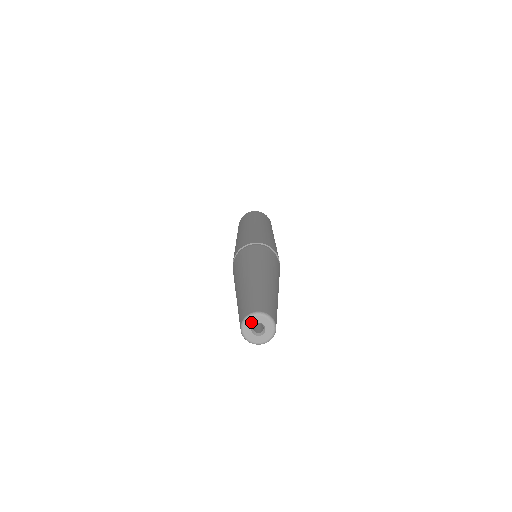
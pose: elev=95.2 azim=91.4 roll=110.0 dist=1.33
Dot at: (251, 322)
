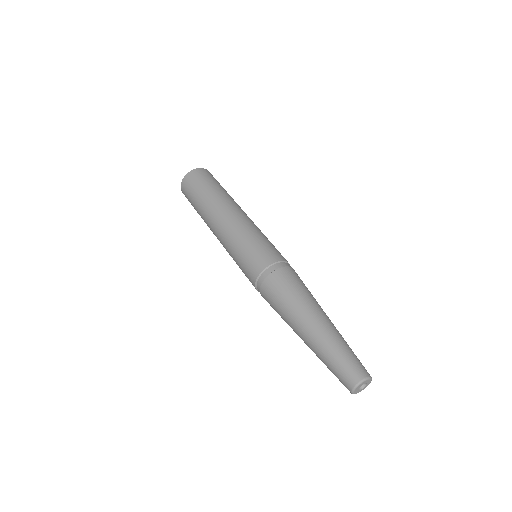
Dot at: (356, 390)
